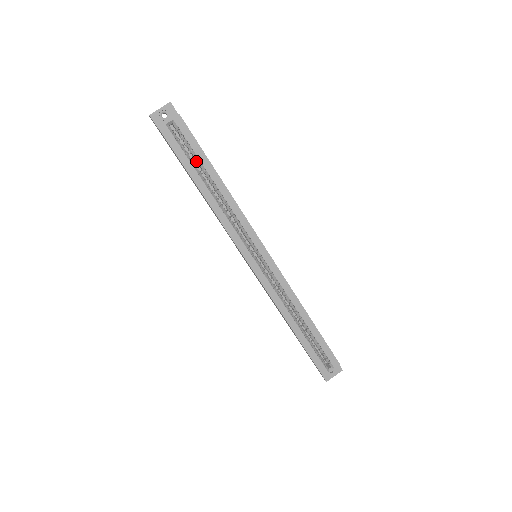
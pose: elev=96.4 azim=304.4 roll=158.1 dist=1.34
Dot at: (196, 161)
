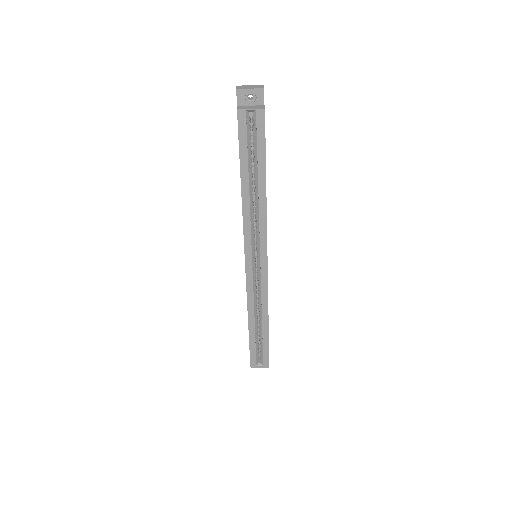
Dot at: occluded
